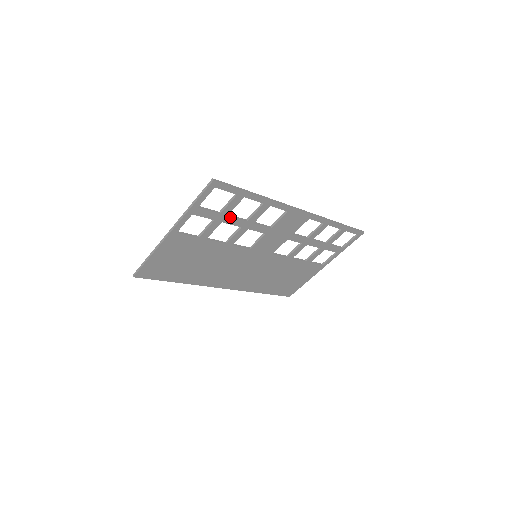
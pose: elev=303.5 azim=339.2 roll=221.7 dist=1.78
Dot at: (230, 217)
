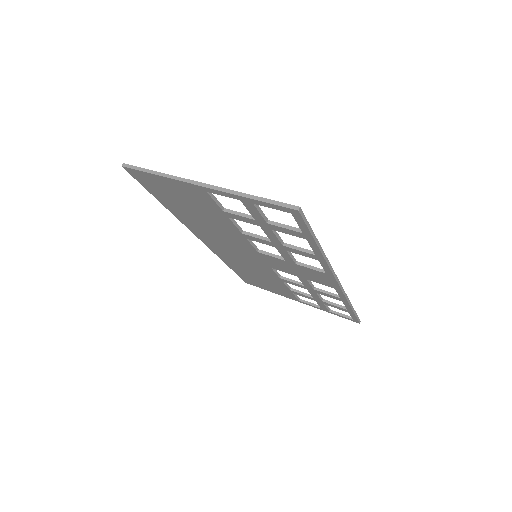
Dot at: (273, 231)
